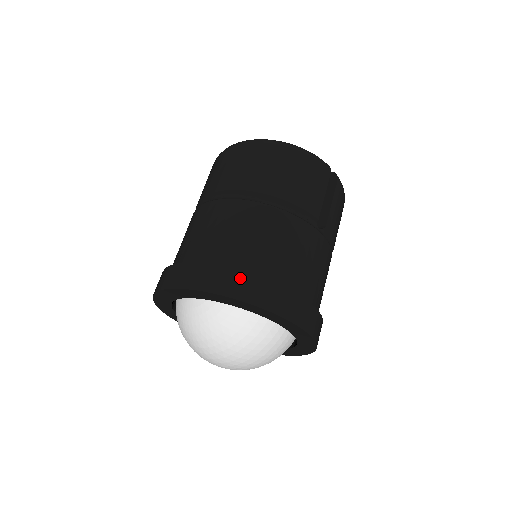
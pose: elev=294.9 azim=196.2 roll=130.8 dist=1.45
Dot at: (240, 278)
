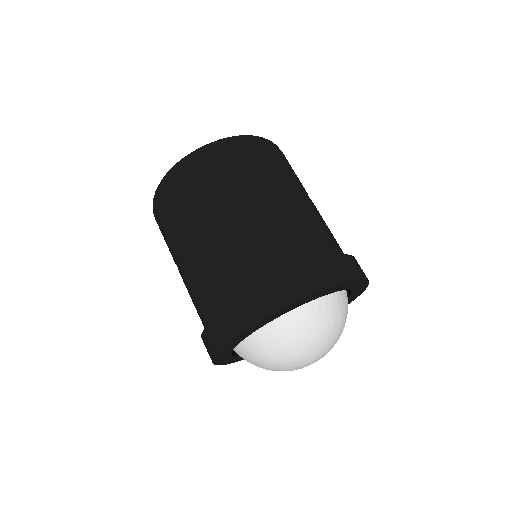
Dot at: (318, 268)
